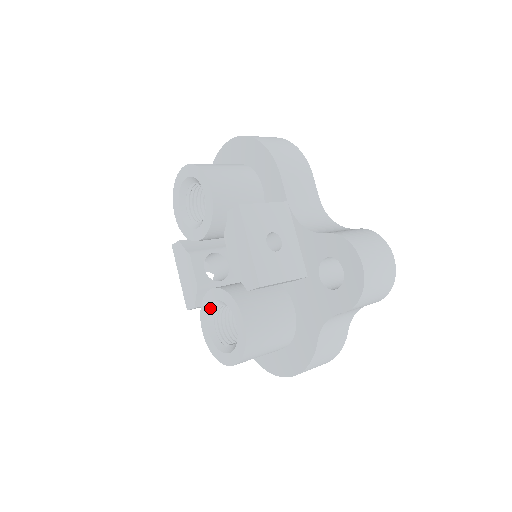
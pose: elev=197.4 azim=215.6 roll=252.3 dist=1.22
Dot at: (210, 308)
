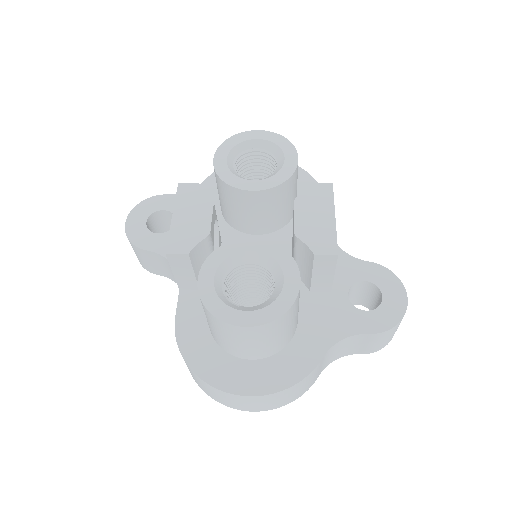
Dot at: (232, 257)
